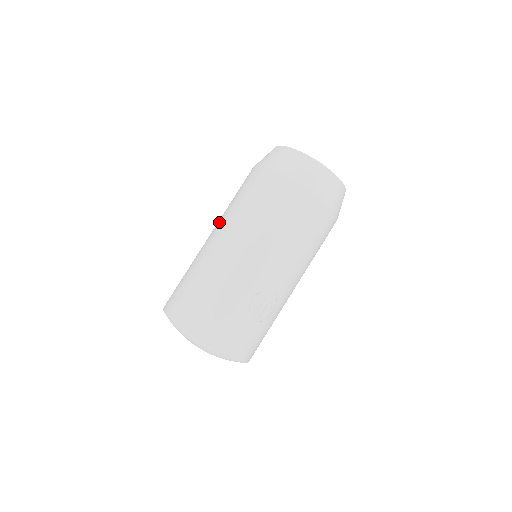
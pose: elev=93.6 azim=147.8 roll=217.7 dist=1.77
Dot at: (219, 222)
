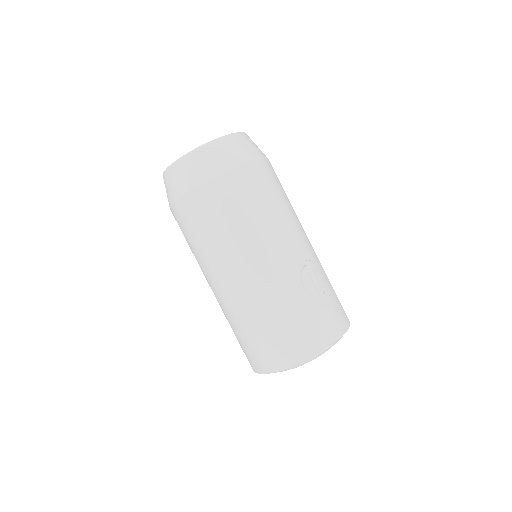
Dot at: (206, 273)
